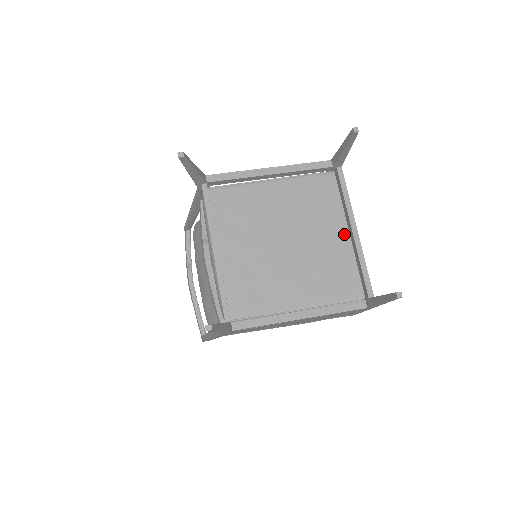
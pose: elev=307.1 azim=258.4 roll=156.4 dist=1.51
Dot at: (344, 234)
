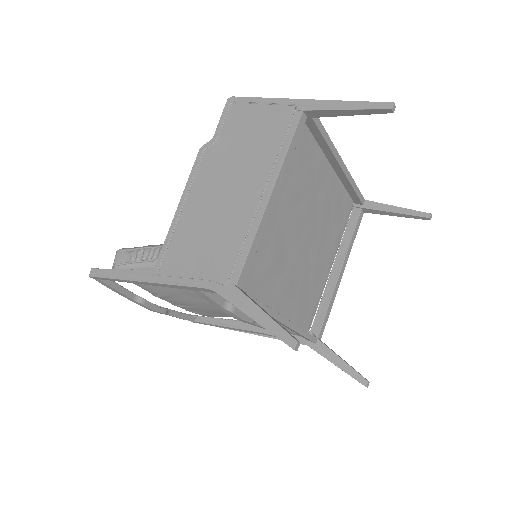
Dot at: (329, 171)
